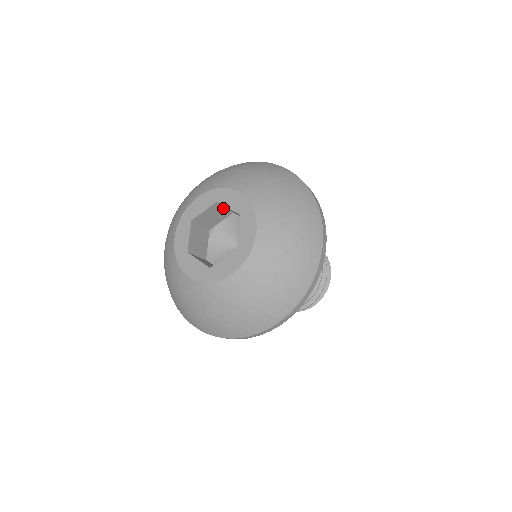
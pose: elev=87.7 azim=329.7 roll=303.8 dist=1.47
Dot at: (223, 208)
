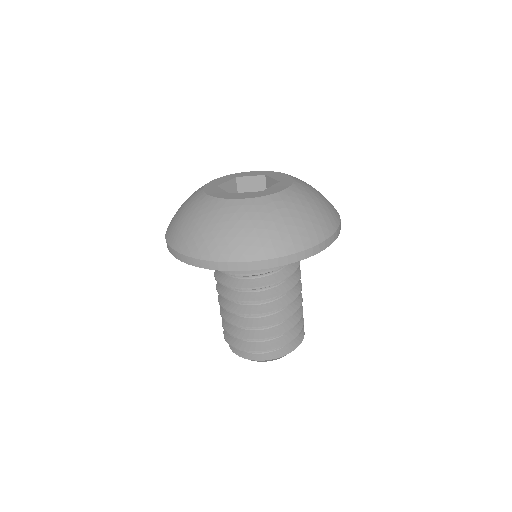
Dot at: (264, 188)
